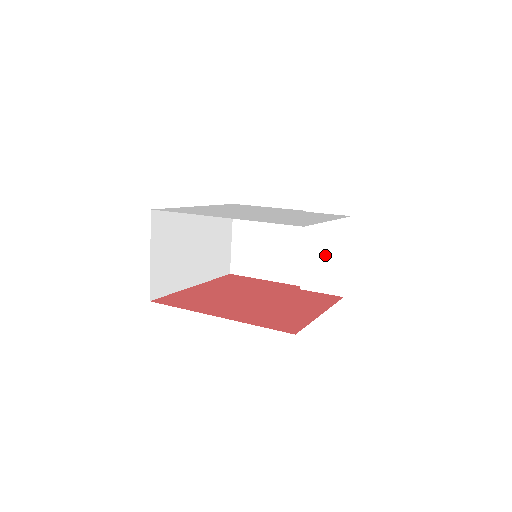
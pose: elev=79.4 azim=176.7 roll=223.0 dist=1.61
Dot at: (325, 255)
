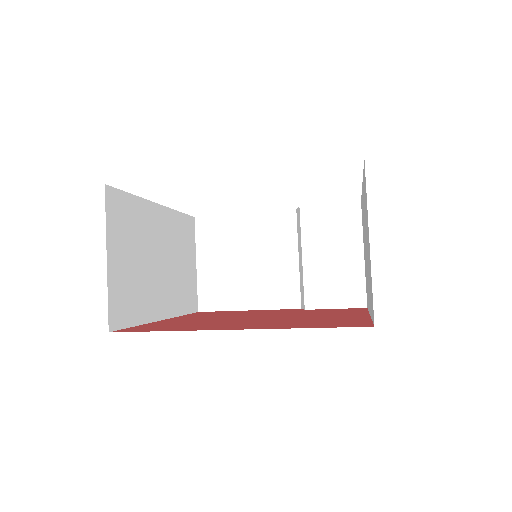
Dot at: (333, 257)
